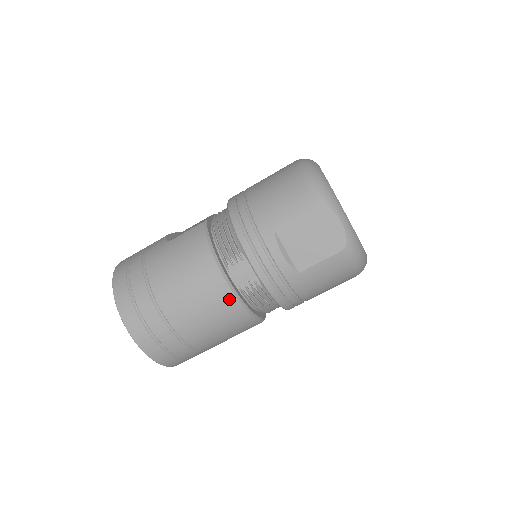
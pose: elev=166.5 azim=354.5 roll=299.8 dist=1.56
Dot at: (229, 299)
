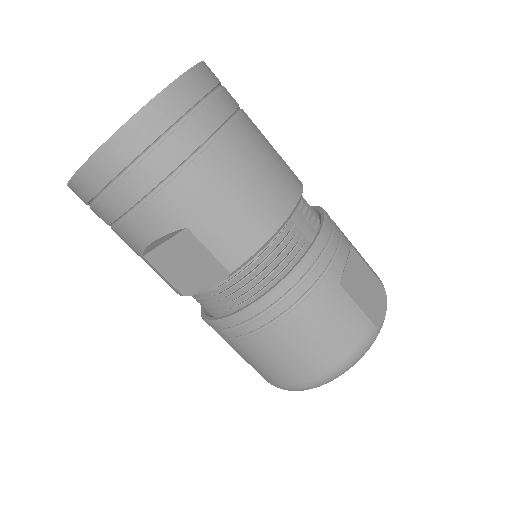
Dot at: (285, 205)
